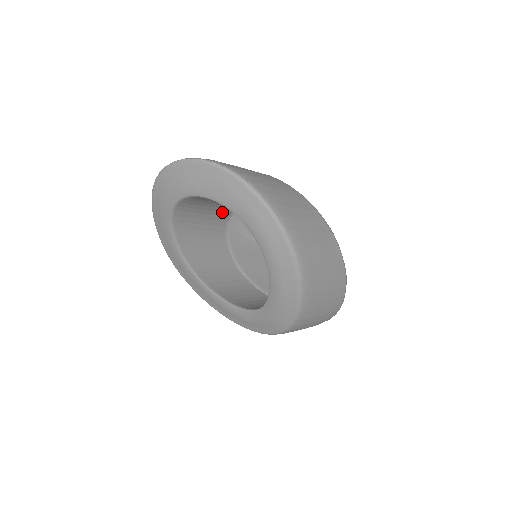
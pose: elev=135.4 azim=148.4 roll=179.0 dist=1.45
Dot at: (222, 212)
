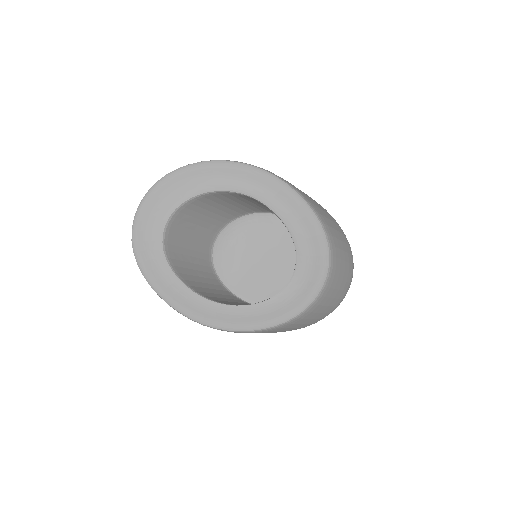
Dot at: (203, 260)
